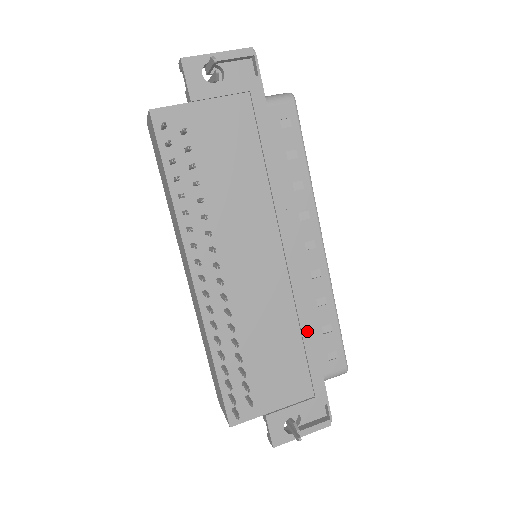
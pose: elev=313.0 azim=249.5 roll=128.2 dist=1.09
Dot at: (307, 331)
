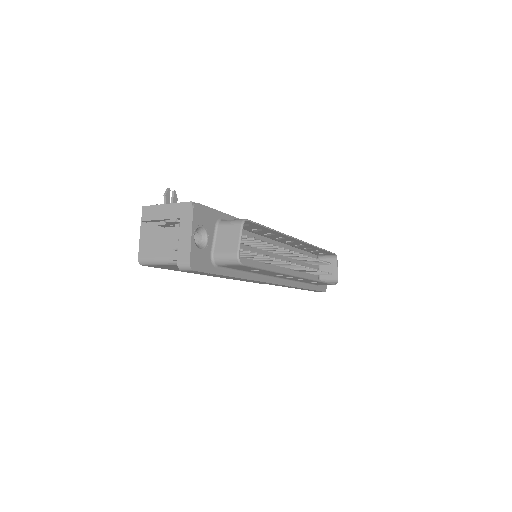
Dot at: occluded
